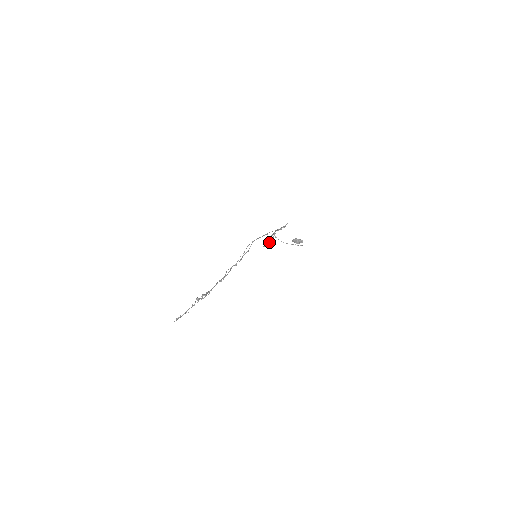
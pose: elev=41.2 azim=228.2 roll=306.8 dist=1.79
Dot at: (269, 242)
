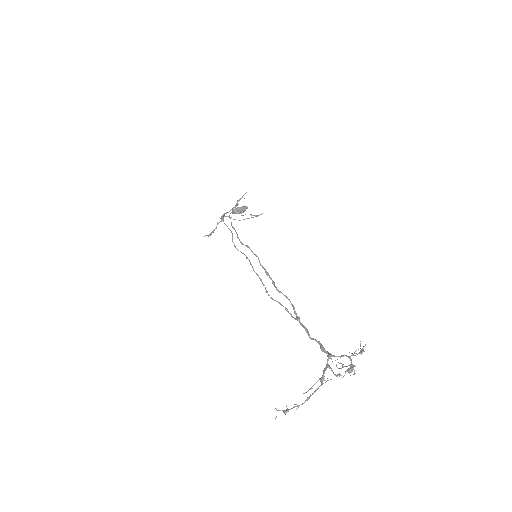
Dot at: (216, 228)
